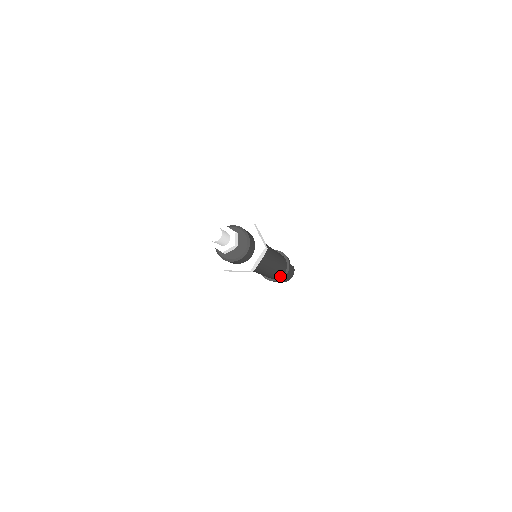
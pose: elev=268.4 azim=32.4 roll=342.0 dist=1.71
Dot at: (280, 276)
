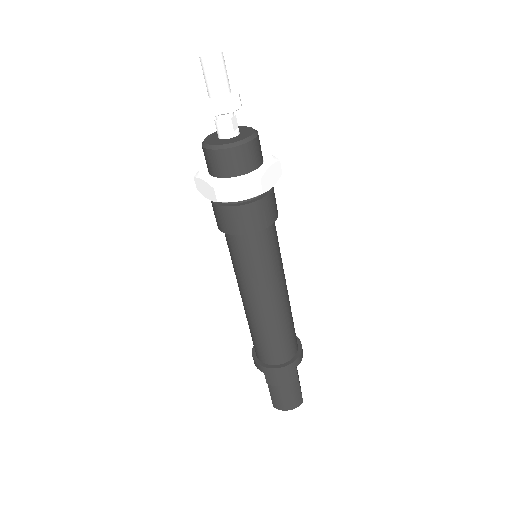
Dot at: (269, 362)
